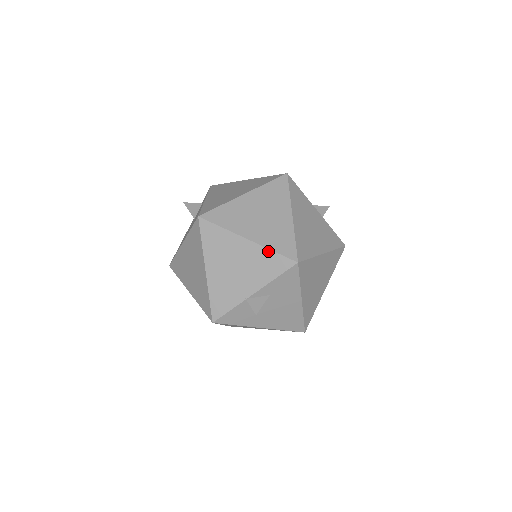
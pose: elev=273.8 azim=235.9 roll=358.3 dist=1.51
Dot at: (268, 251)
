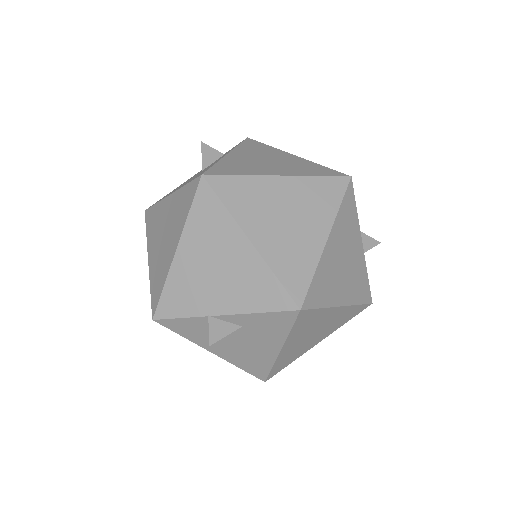
Dot at: (269, 272)
